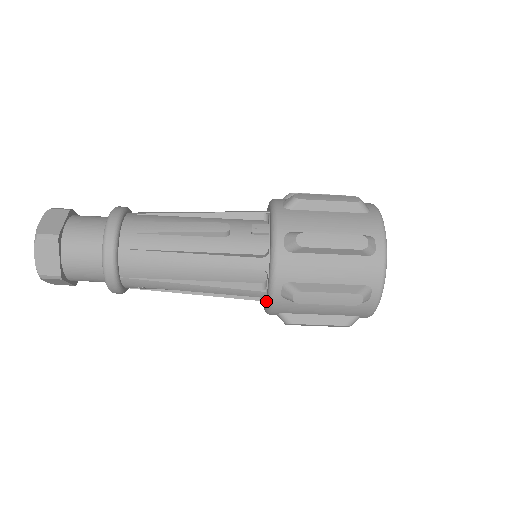
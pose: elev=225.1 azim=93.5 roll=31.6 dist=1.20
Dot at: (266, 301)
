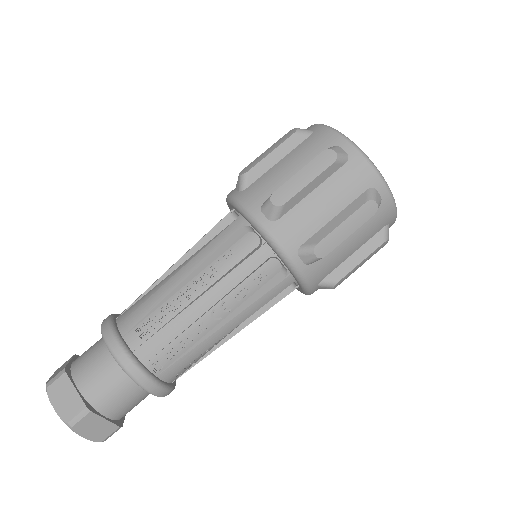
Dot at: (241, 214)
